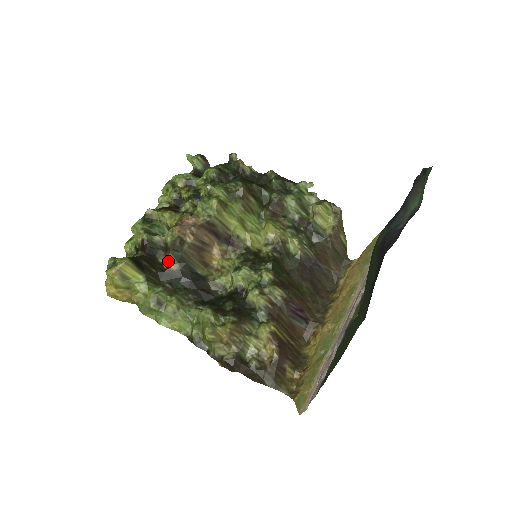
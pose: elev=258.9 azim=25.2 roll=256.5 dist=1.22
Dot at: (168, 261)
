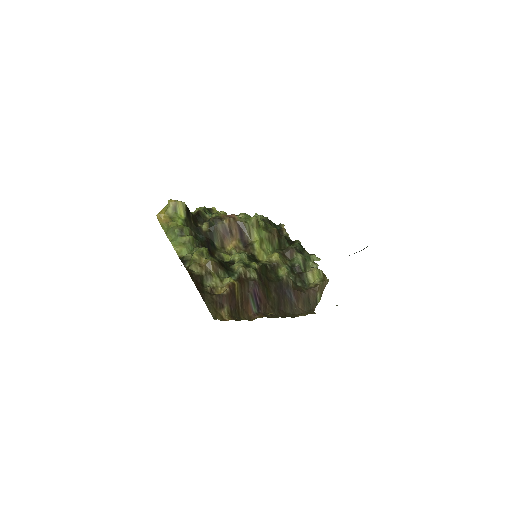
Dot at: (204, 223)
